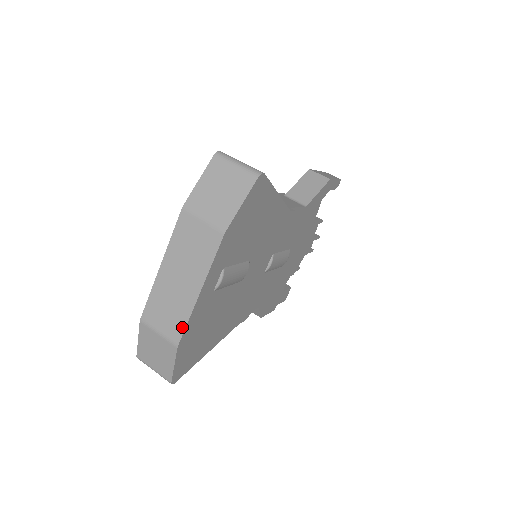
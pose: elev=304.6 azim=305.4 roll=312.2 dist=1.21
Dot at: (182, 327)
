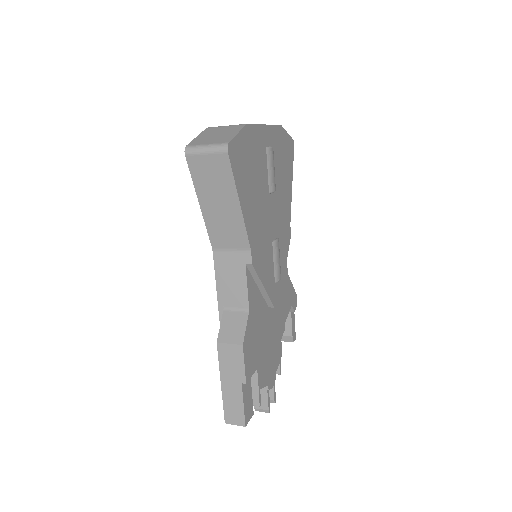
Dot at: (251, 124)
